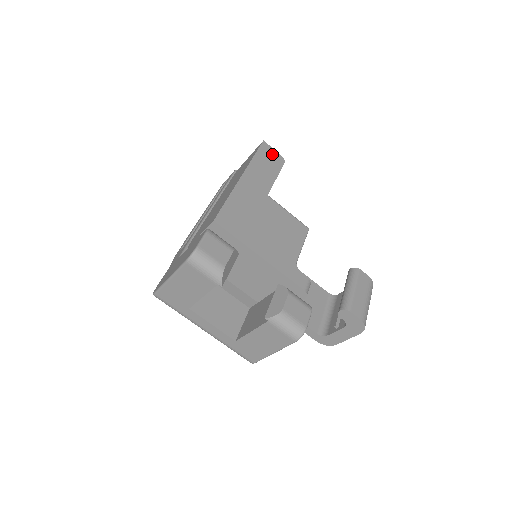
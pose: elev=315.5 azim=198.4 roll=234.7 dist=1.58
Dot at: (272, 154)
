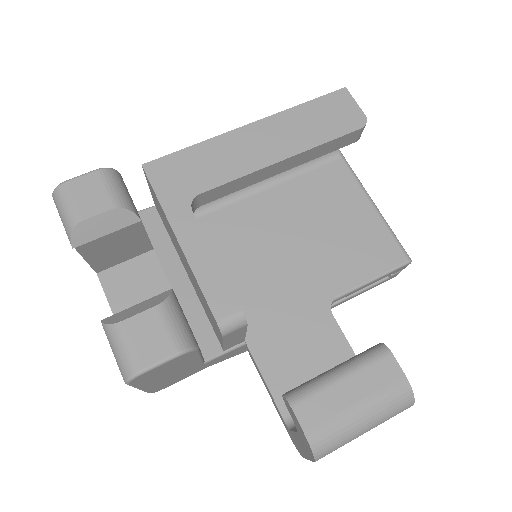
Dot at: (346, 109)
